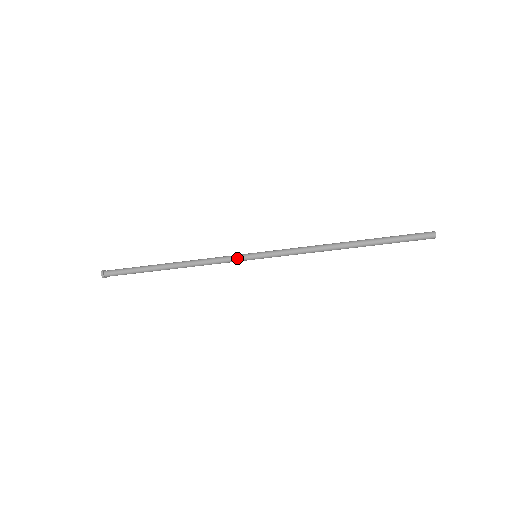
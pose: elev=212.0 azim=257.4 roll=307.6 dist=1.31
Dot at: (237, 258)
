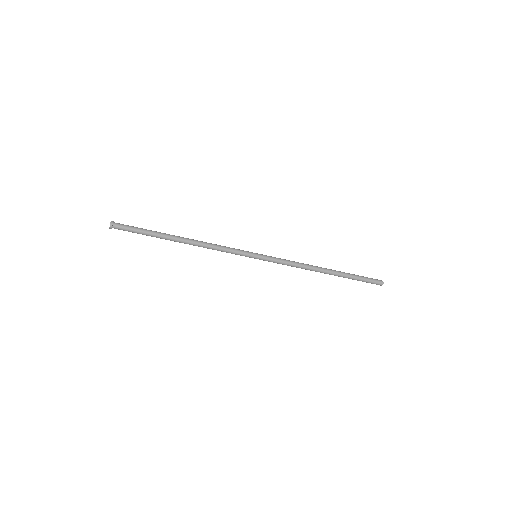
Dot at: (241, 255)
